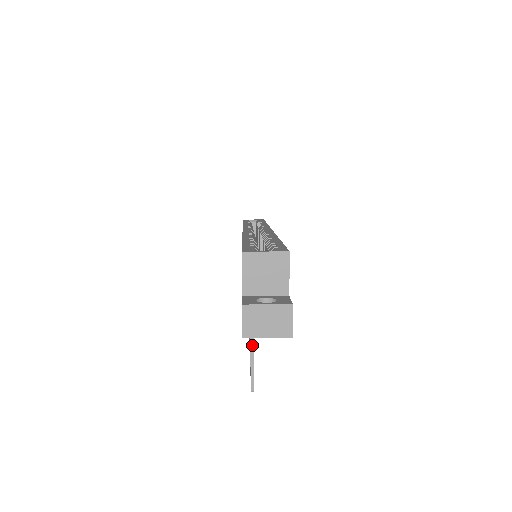
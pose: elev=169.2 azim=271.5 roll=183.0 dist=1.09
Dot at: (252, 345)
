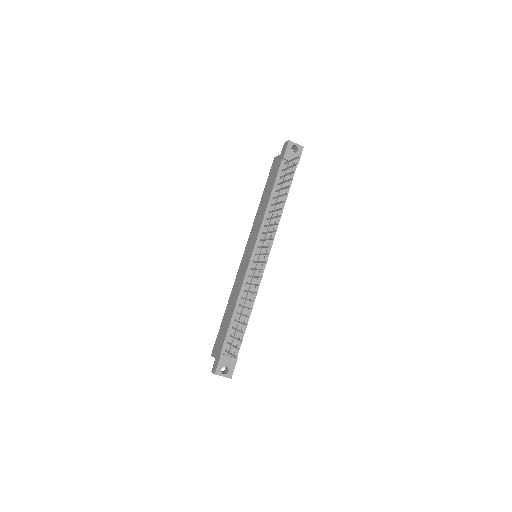
Dot at: (290, 161)
